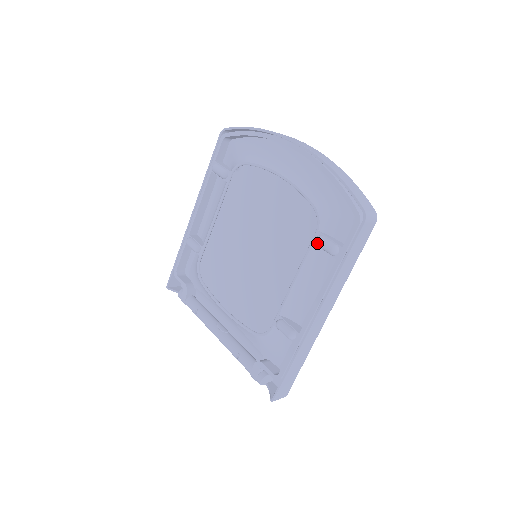
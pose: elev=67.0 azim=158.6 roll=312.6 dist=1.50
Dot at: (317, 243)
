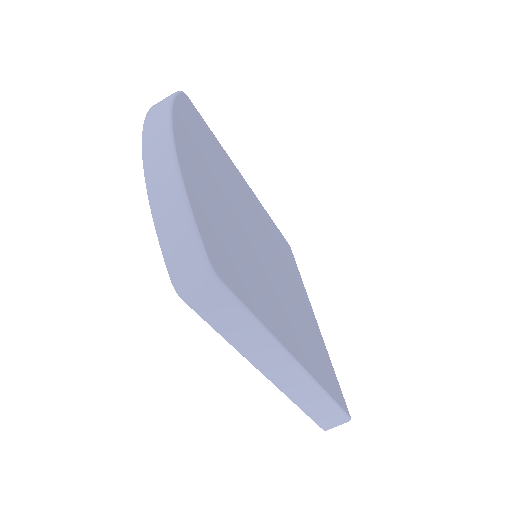
Dot at: occluded
